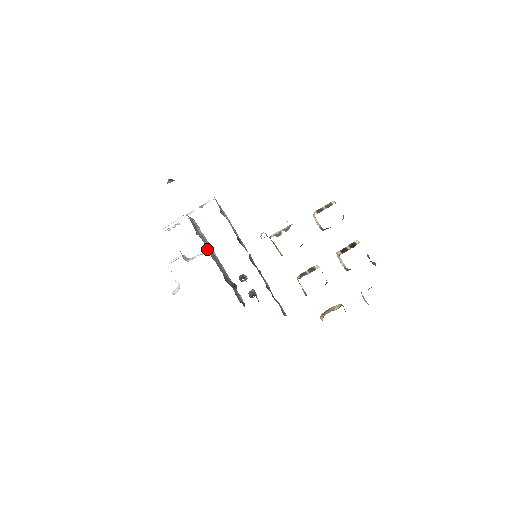
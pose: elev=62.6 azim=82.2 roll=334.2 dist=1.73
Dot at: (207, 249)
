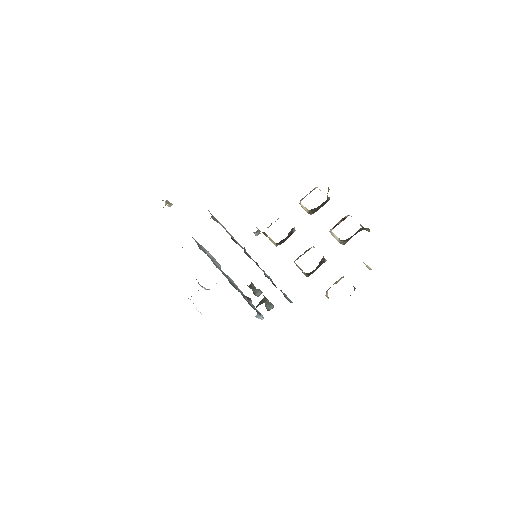
Dot at: occluded
